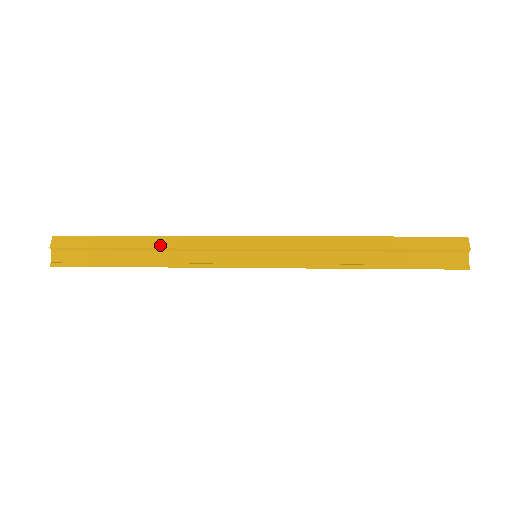
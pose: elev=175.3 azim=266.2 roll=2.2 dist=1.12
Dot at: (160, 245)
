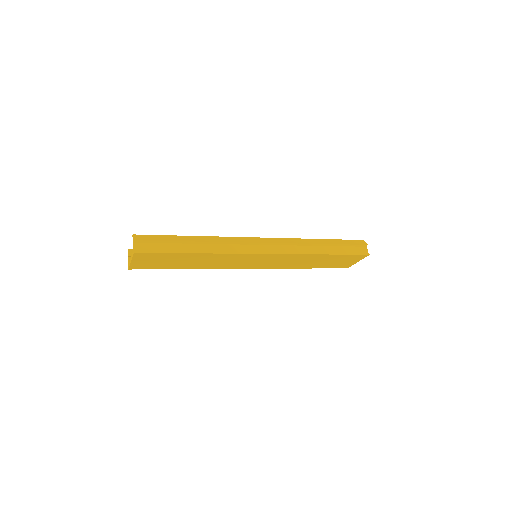
Dot at: (208, 240)
